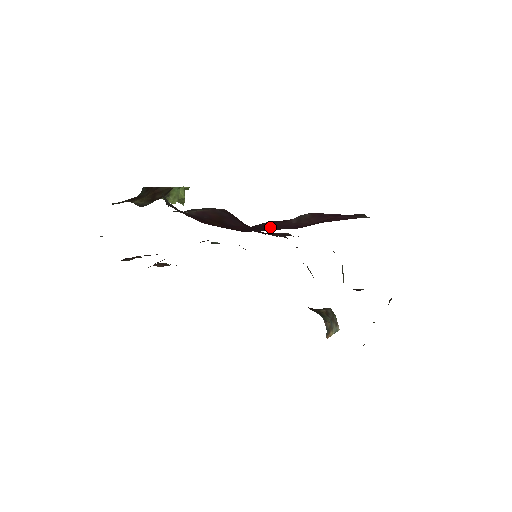
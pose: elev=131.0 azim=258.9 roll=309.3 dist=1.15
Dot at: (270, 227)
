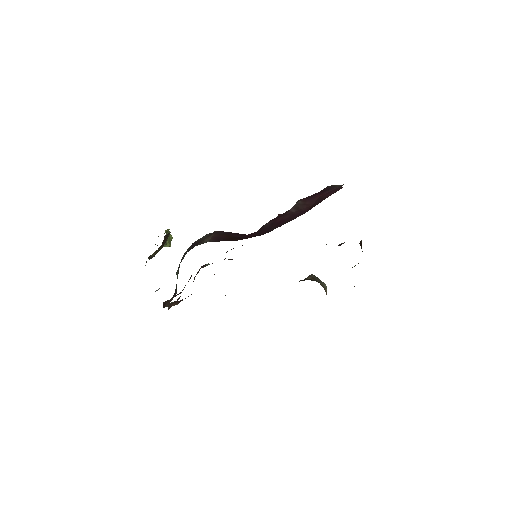
Dot at: (281, 222)
